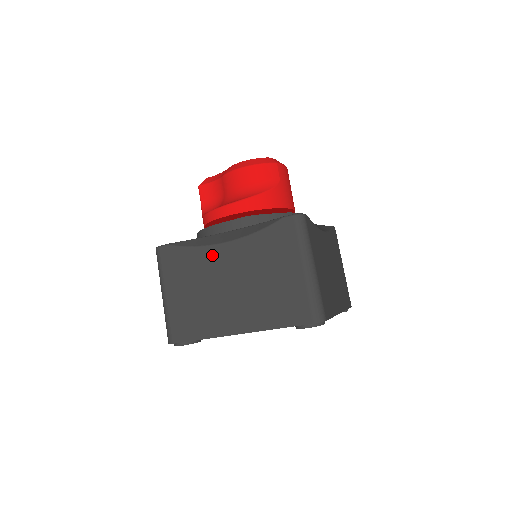
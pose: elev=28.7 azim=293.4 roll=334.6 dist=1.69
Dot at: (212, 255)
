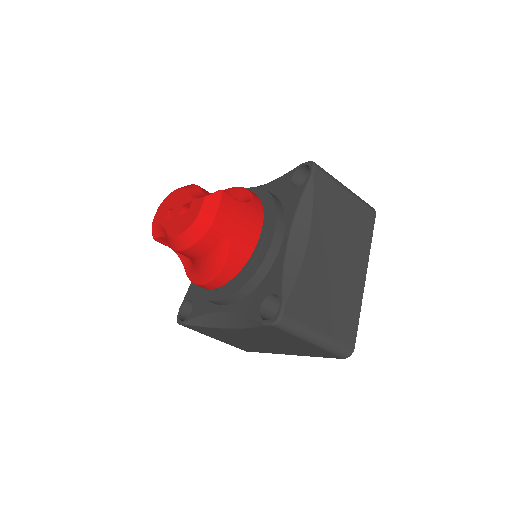
Dot at: (226, 332)
